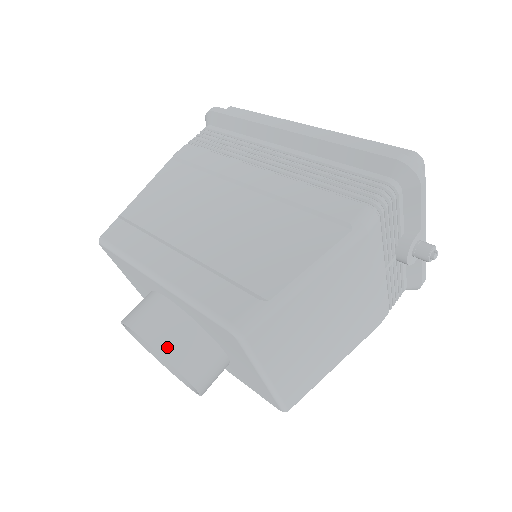
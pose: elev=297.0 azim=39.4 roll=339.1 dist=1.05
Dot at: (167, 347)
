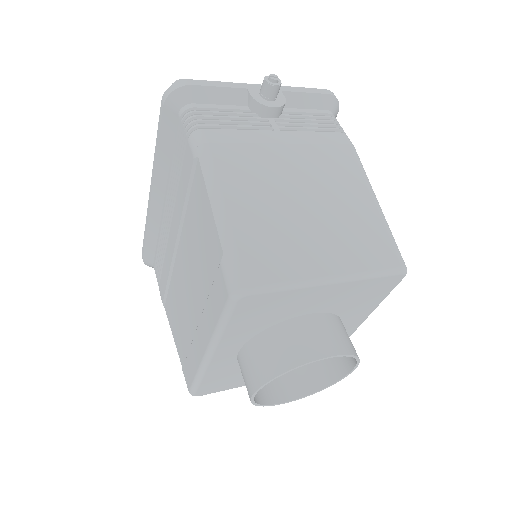
Dot at: (270, 369)
